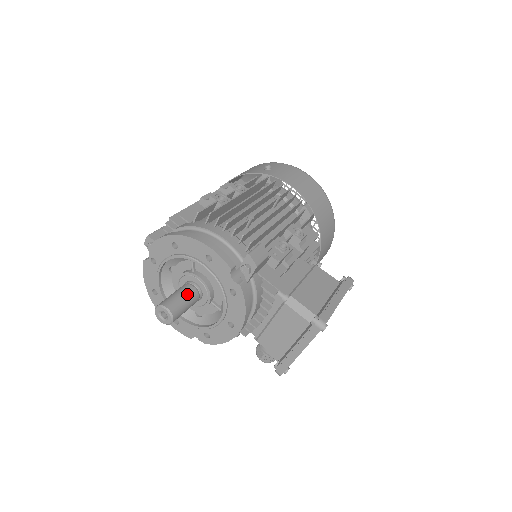
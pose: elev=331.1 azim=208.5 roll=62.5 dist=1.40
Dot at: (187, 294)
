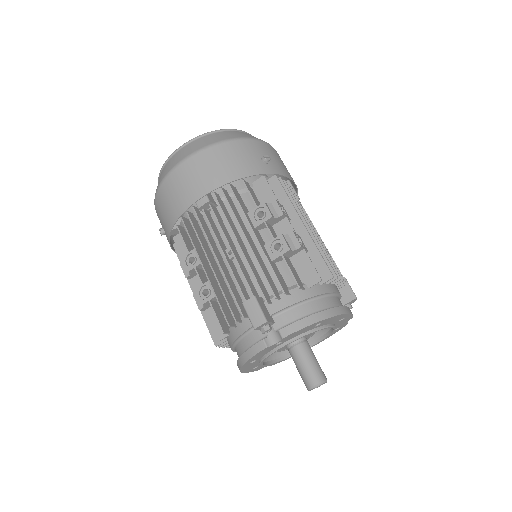
Dot at: occluded
